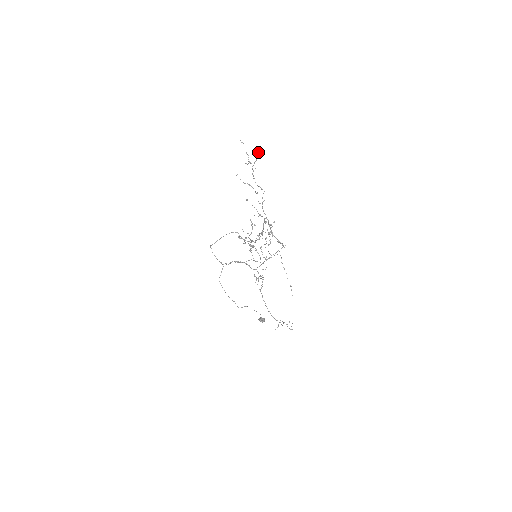
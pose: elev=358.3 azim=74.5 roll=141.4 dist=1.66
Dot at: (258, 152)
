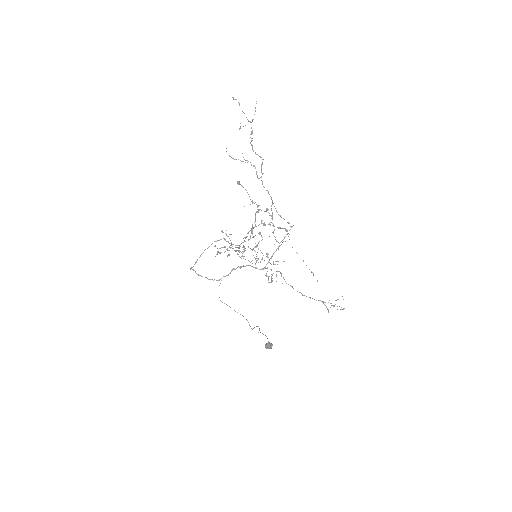
Dot at: (255, 107)
